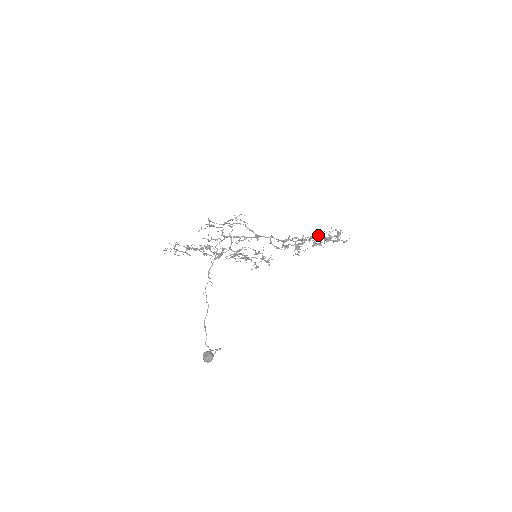
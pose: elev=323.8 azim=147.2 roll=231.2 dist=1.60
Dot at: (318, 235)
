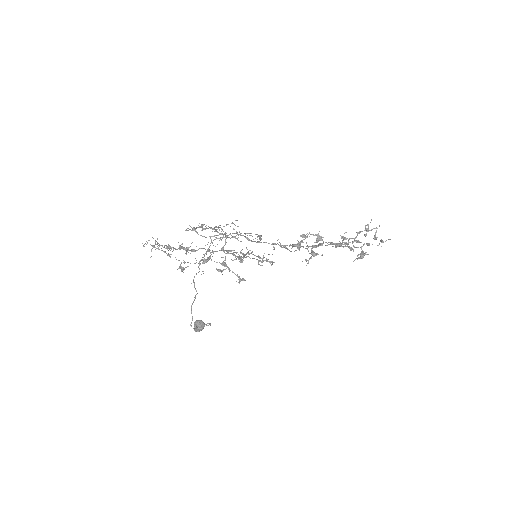
Dot at: (339, 244)
